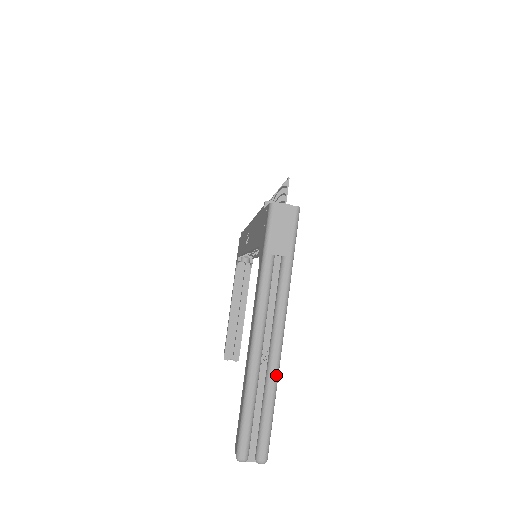
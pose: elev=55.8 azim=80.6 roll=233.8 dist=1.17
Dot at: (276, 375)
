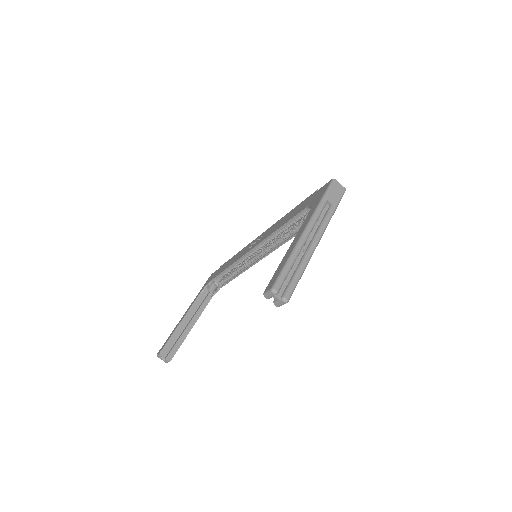
Dot at: (310, 258)
